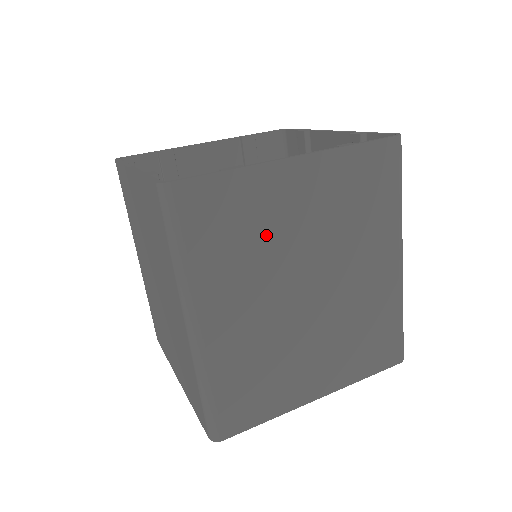
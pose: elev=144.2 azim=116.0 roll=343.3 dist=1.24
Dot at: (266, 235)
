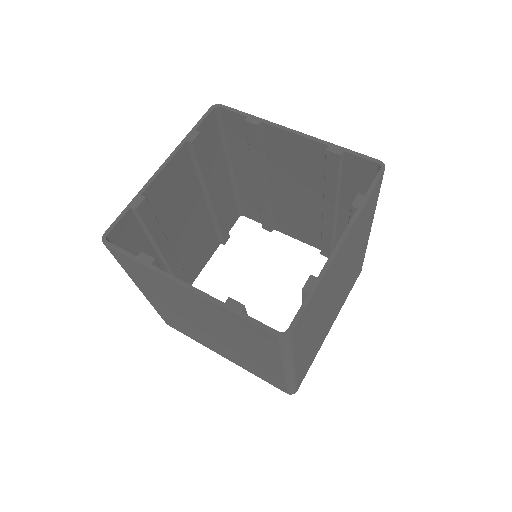
Dot at: (171, 295)
